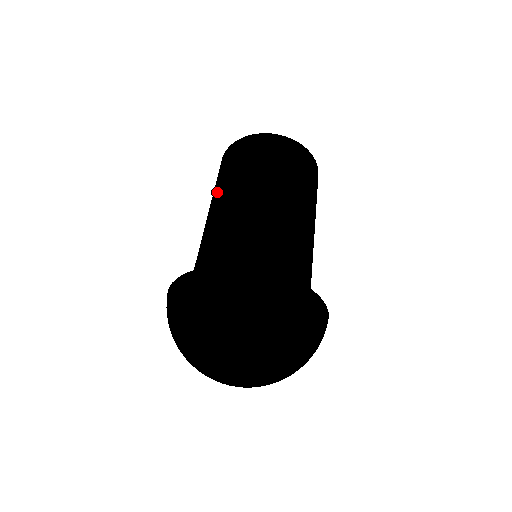
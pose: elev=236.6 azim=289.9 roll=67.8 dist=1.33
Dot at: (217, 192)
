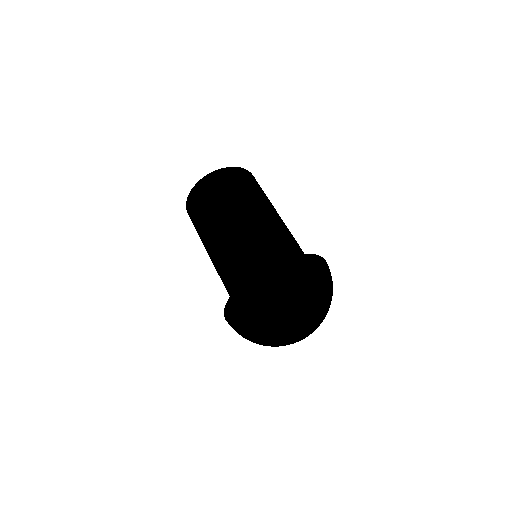
Dot at: (218, 215)
